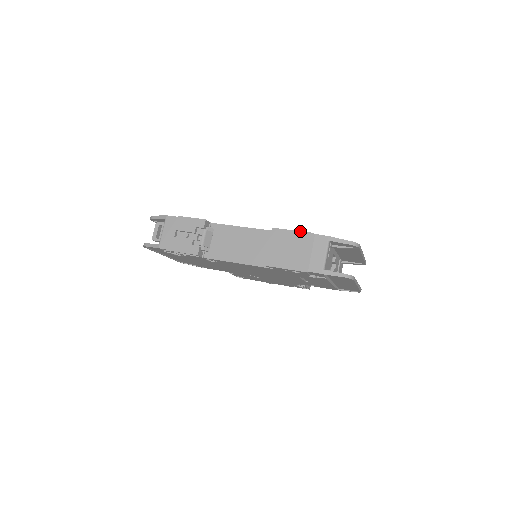
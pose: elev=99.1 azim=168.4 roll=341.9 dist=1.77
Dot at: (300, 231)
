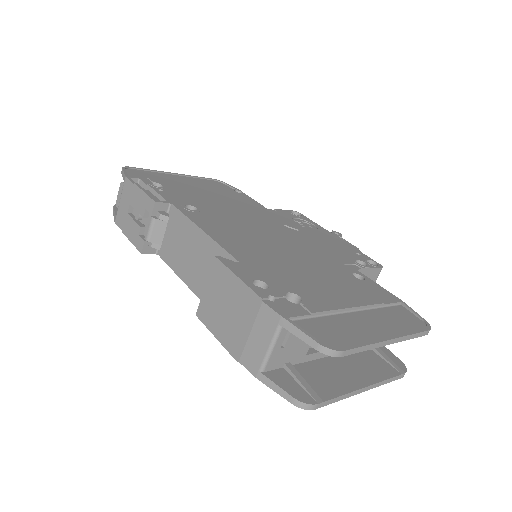
Dot at: (245, 283)
